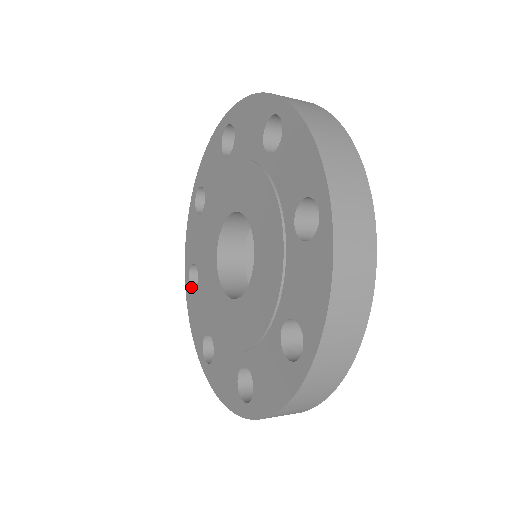
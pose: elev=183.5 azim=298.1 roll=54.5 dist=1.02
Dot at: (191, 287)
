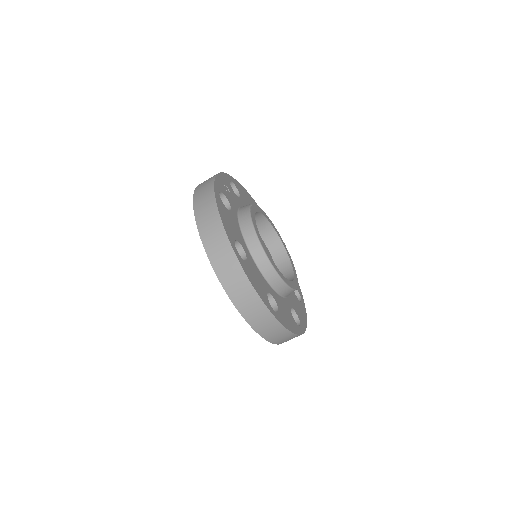
Dot at: occluded
